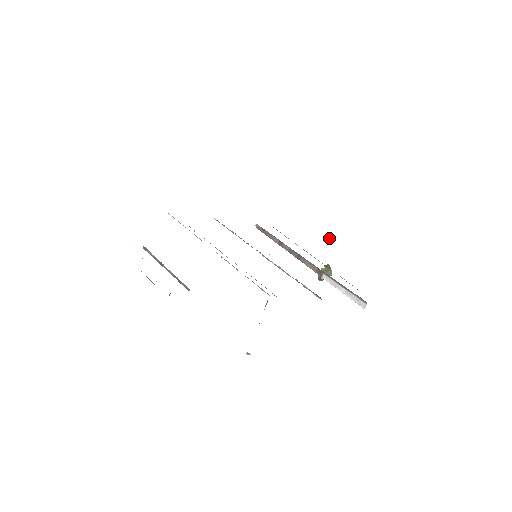
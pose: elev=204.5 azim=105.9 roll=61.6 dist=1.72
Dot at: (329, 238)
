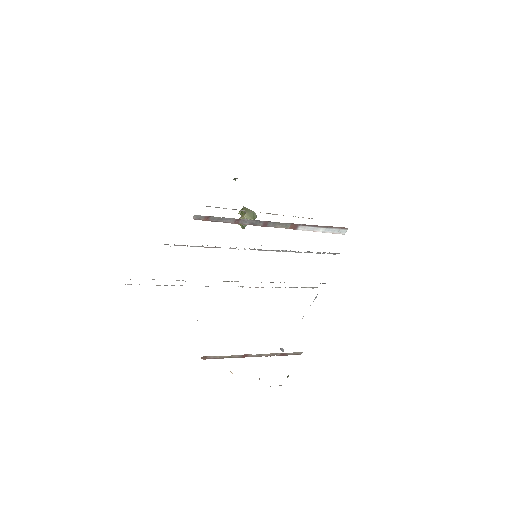
Dot at: occluded
